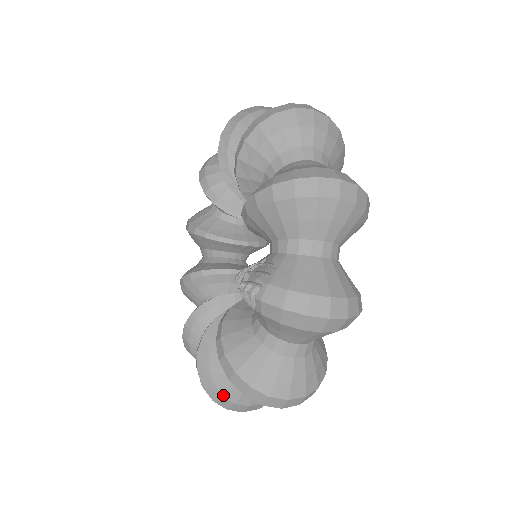
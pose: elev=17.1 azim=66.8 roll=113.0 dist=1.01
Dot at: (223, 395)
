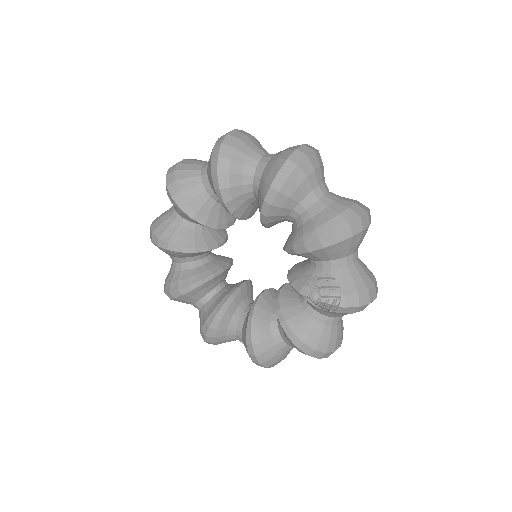
Dot at: (276, 361)
